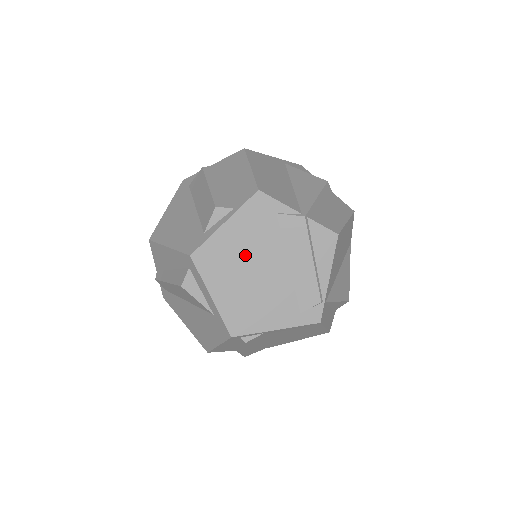
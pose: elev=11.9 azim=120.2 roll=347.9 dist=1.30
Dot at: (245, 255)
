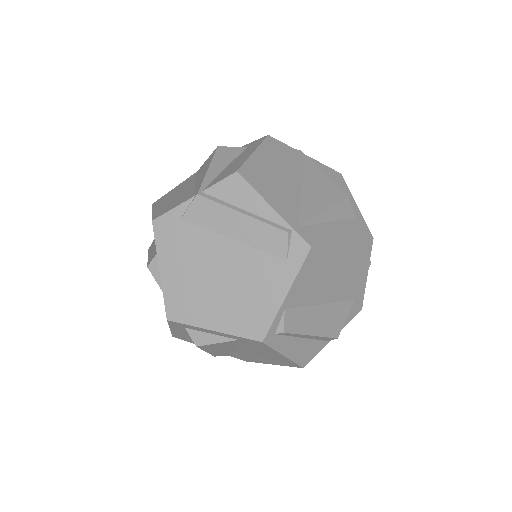
Dot at: (197, 273)
